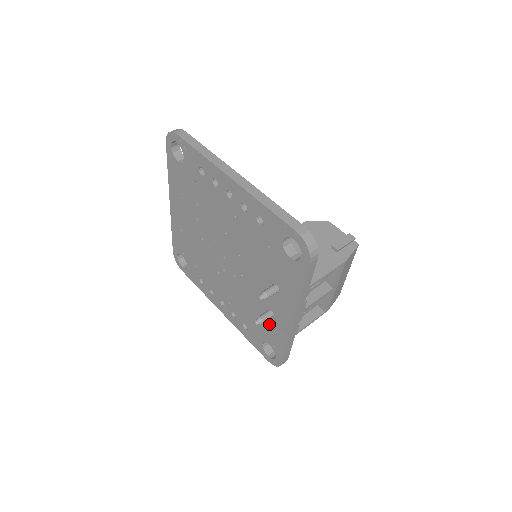
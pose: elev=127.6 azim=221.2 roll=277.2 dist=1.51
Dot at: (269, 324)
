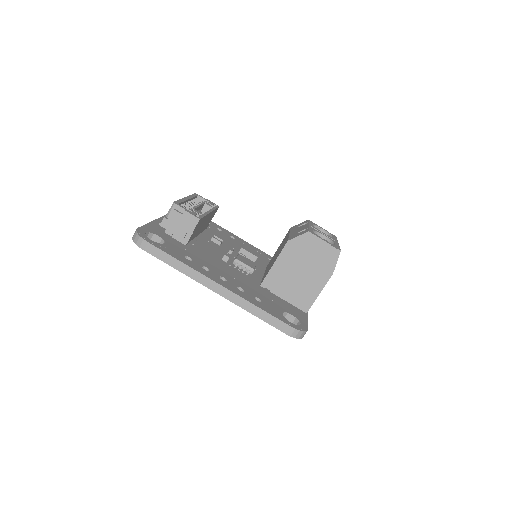
Dot at: occluded
